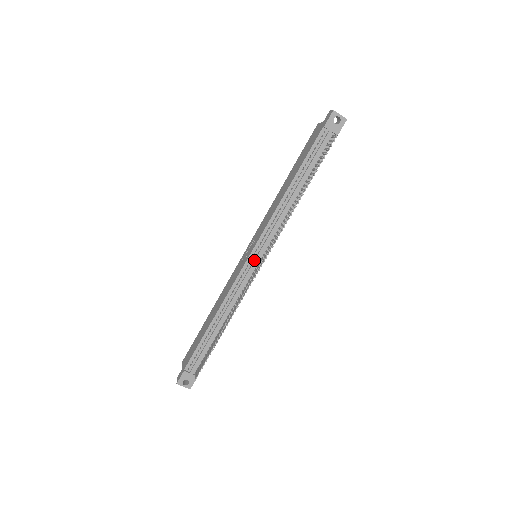
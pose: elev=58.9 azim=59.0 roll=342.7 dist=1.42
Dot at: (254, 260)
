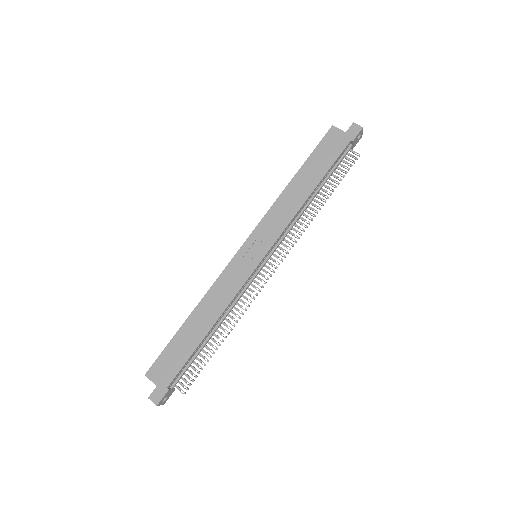
Dot at: (264, 264)
